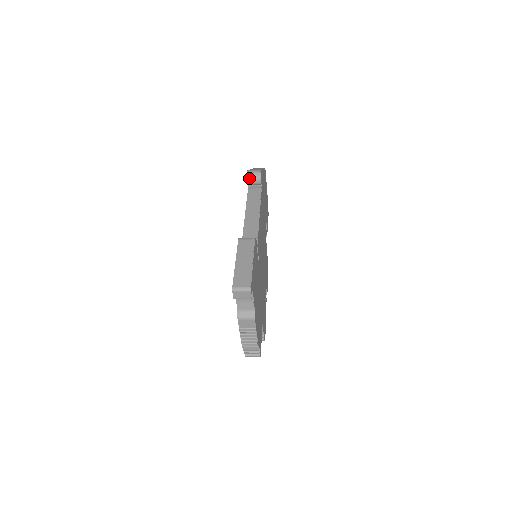
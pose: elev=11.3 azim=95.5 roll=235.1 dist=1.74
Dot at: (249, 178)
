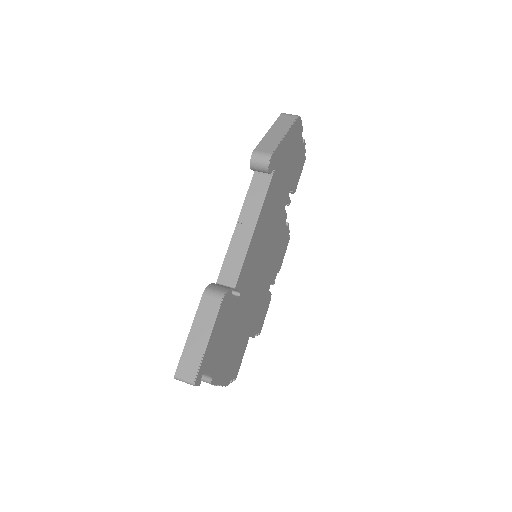
Dot at: (253, 165)
